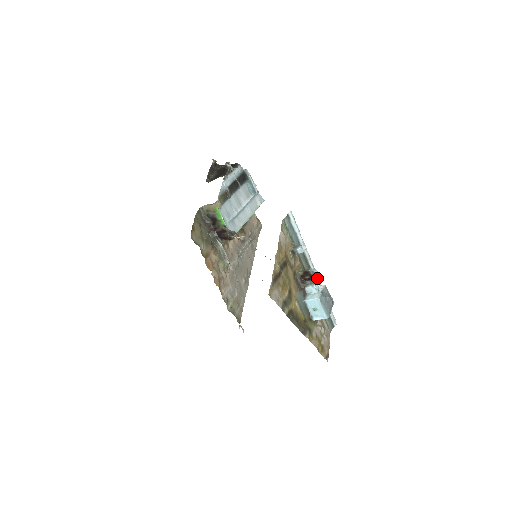
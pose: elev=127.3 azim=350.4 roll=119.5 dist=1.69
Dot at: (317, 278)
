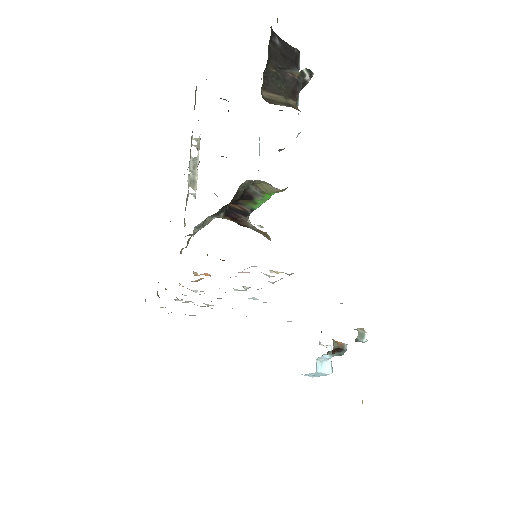
Dot at: occluded
